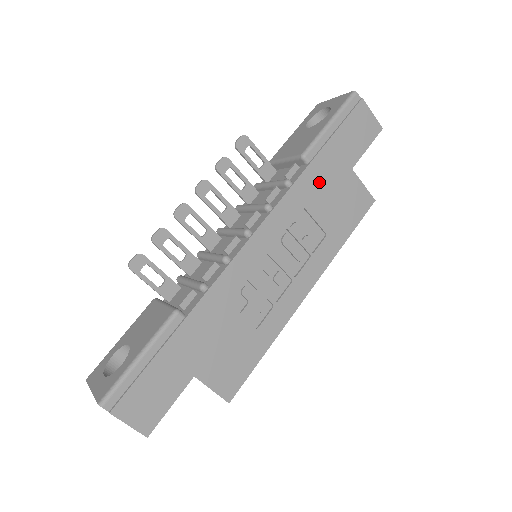
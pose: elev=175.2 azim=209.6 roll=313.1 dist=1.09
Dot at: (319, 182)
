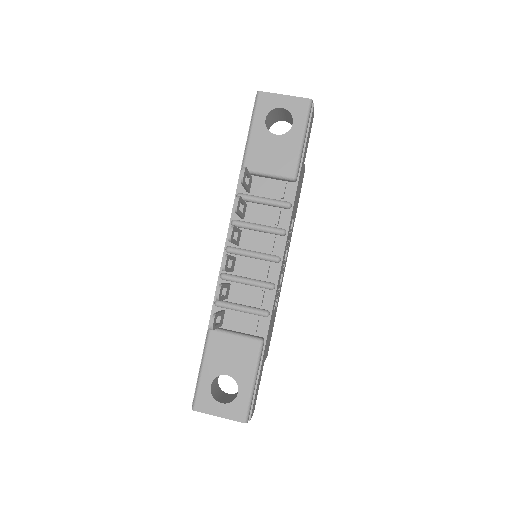
Dot at: occluded
